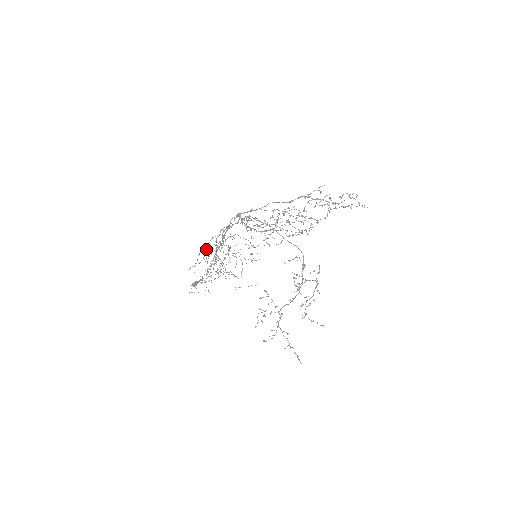
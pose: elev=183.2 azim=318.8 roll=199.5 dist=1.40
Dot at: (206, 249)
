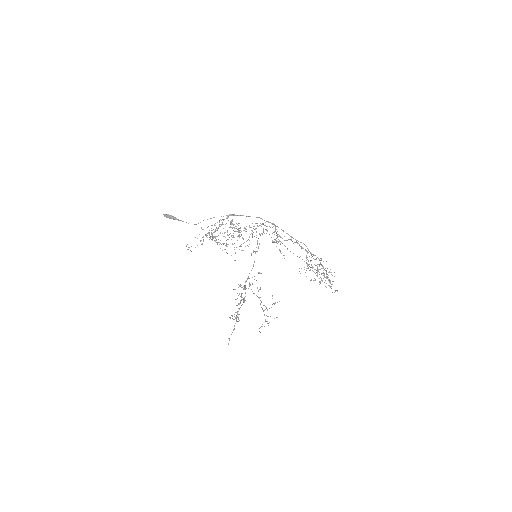
Dot at: occluded
